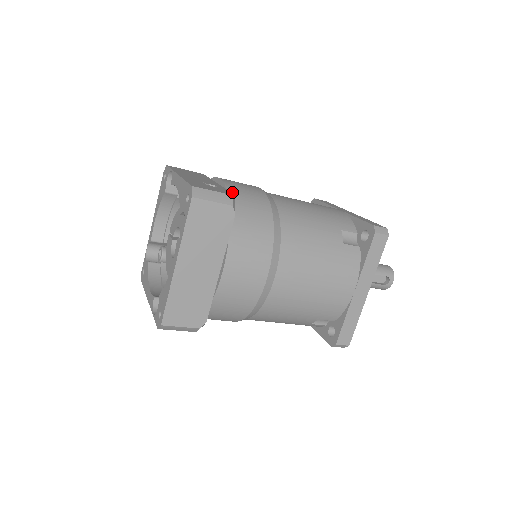
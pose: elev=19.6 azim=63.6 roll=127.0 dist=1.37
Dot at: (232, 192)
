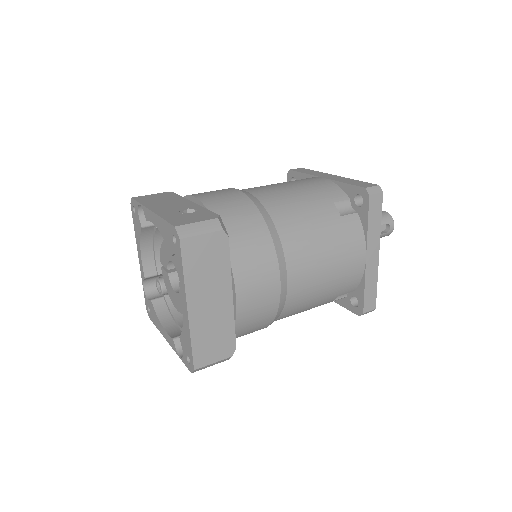
Dot at: (214, 210)
